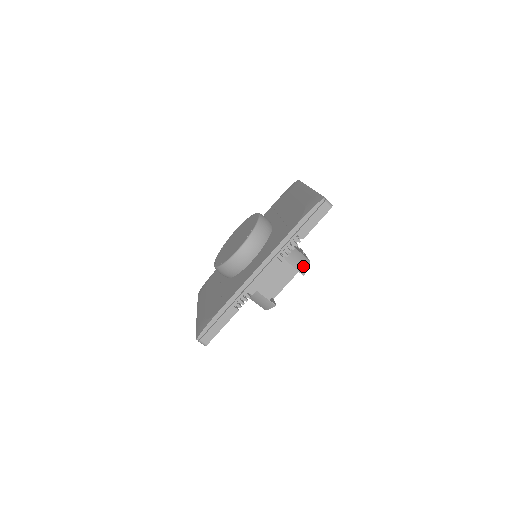
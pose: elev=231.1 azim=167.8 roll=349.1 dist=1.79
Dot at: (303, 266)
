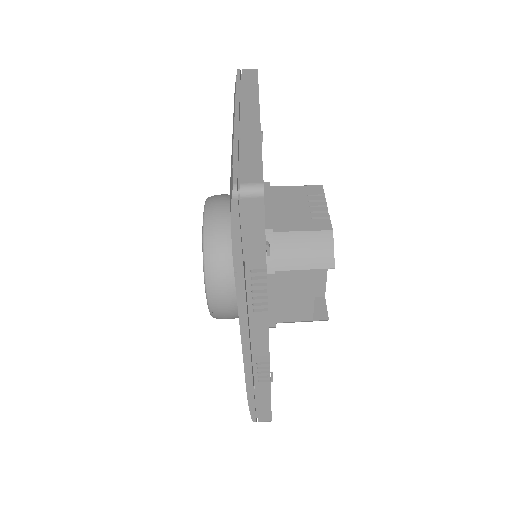
Dot at: (323, 254)
